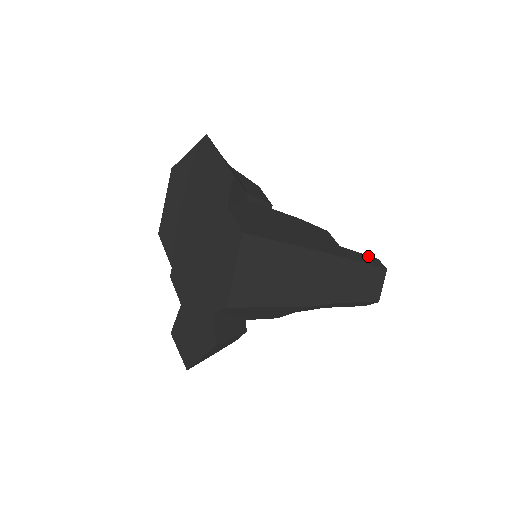
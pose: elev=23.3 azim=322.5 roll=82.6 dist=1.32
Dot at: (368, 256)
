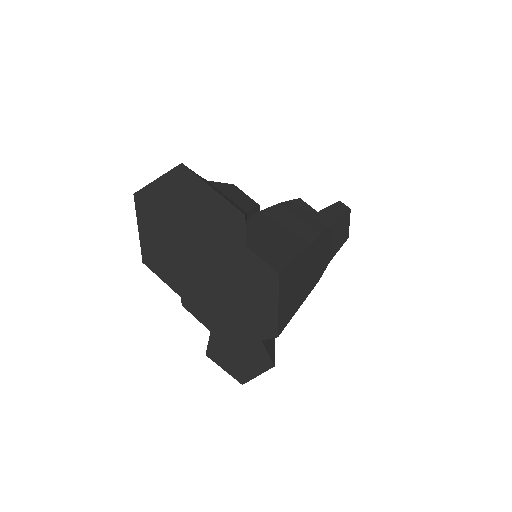
Dot at: (334, 204)
